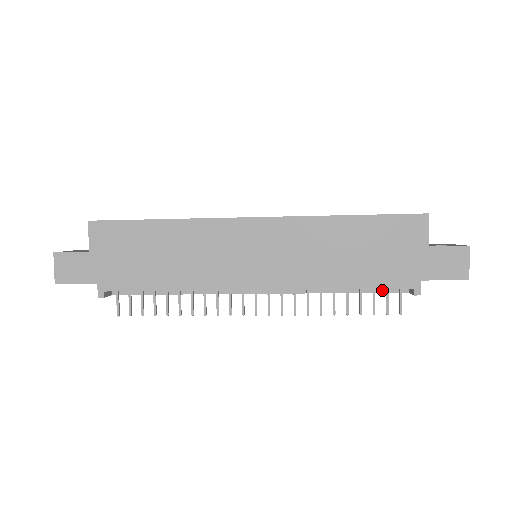
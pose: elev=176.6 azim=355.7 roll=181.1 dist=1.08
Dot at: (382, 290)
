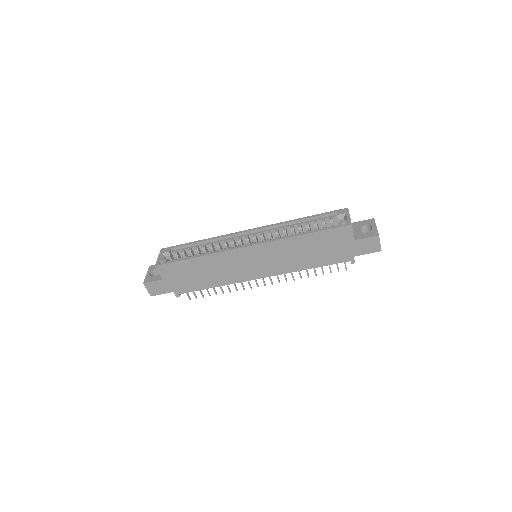
Dot at: occluded
